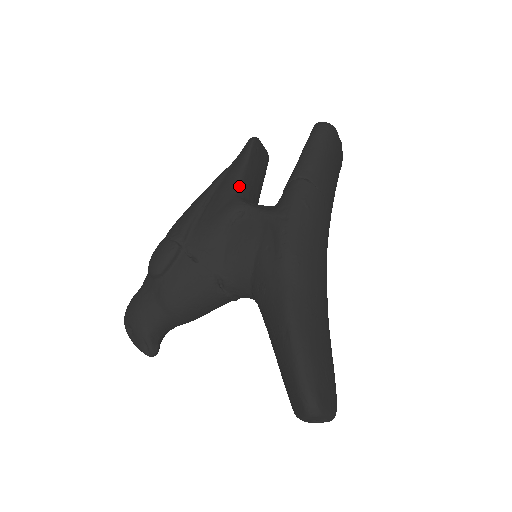
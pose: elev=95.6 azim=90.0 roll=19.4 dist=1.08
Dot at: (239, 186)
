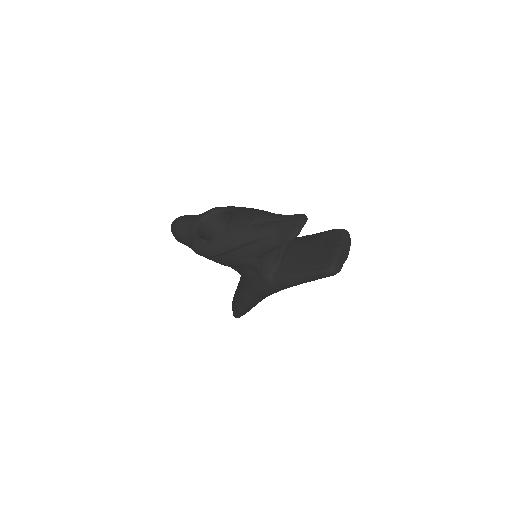
Dot at: (263, 255)
